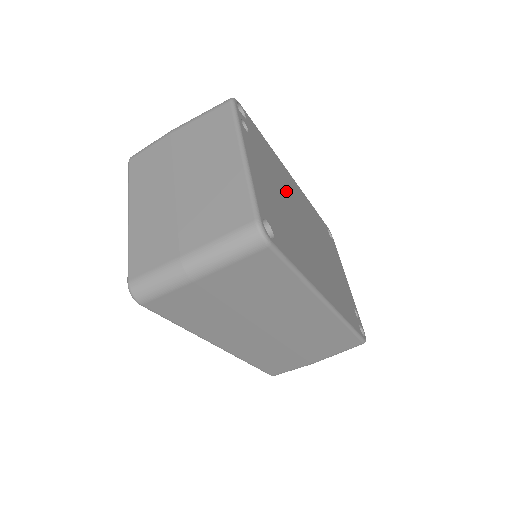
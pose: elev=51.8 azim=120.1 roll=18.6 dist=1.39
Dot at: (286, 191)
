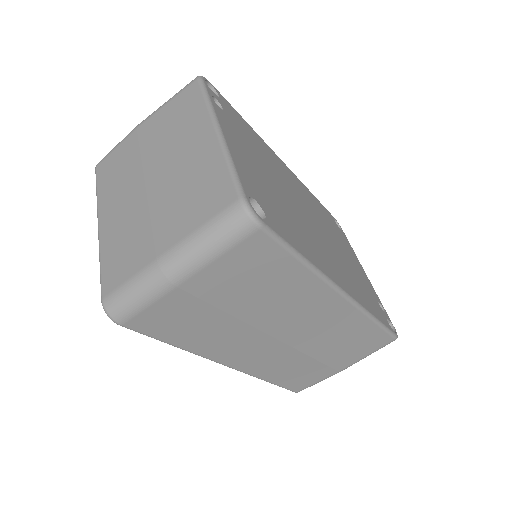
Dot at: (278, 175)
